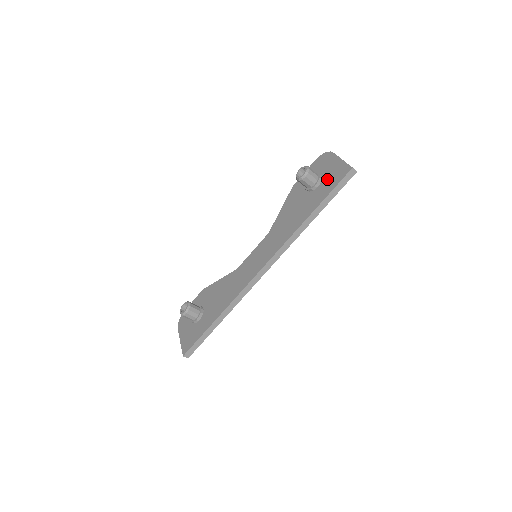
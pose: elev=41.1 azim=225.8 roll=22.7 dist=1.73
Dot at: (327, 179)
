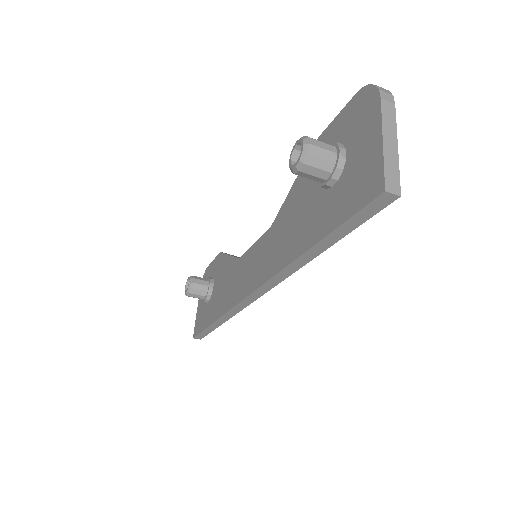
Dot at: (347, 179)
